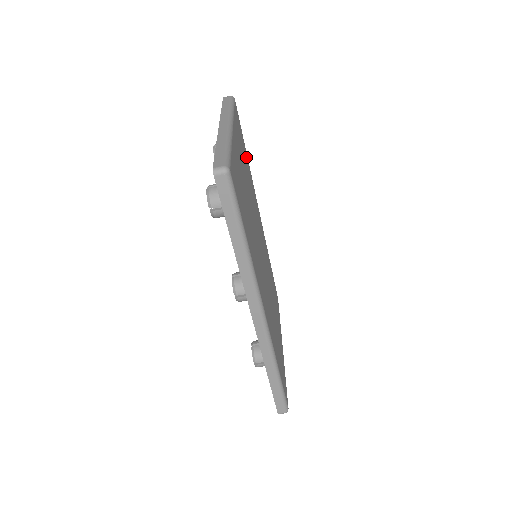
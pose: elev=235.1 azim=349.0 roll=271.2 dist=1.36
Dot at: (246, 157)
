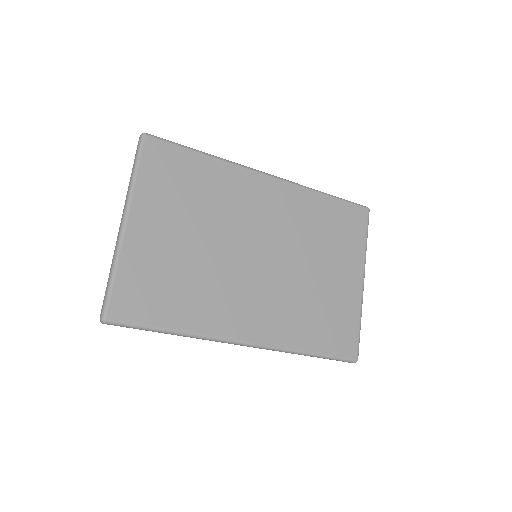
Dot at: (199, 167)
